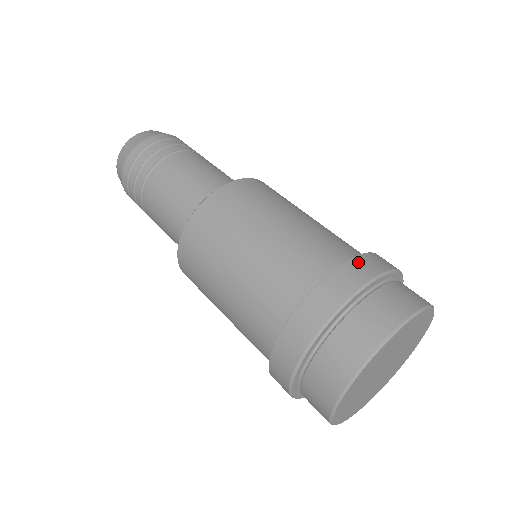
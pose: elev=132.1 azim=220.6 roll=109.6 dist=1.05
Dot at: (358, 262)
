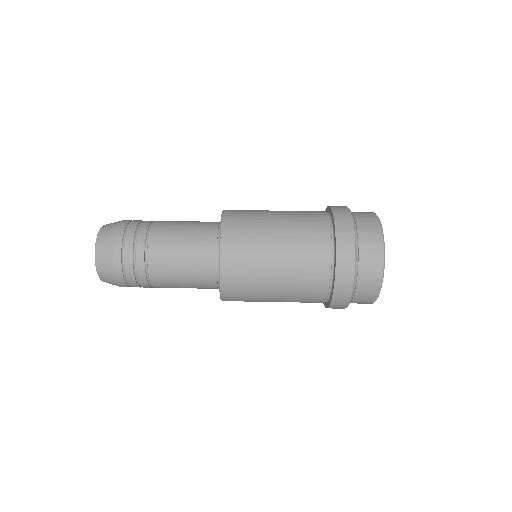
Dot at: (339, 223)
